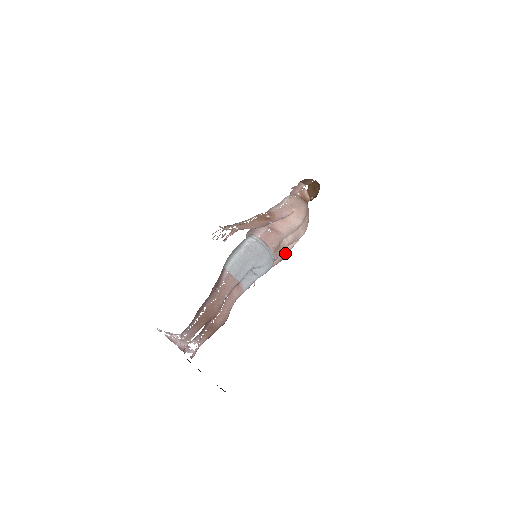
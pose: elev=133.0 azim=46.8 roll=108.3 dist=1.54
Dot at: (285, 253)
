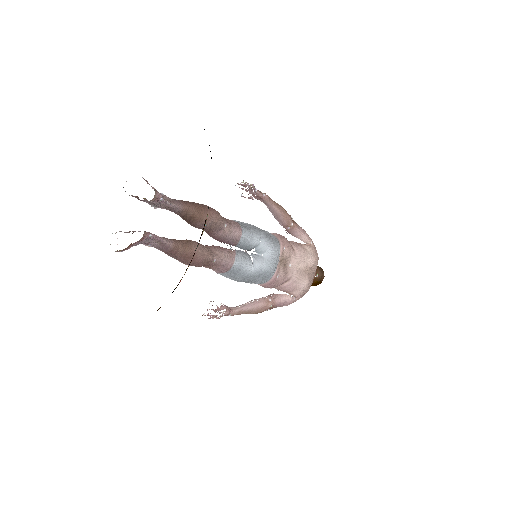
Dot at: (275, 301)
